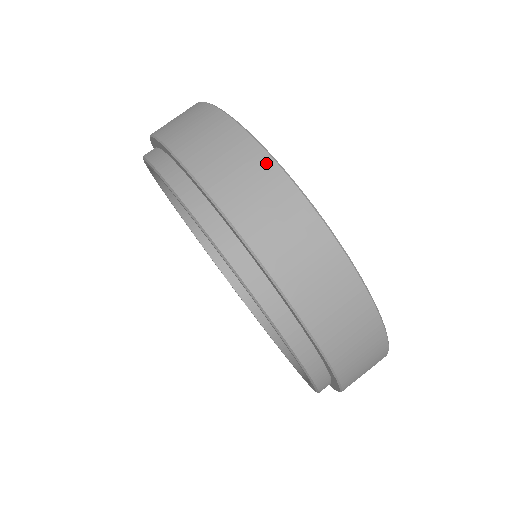
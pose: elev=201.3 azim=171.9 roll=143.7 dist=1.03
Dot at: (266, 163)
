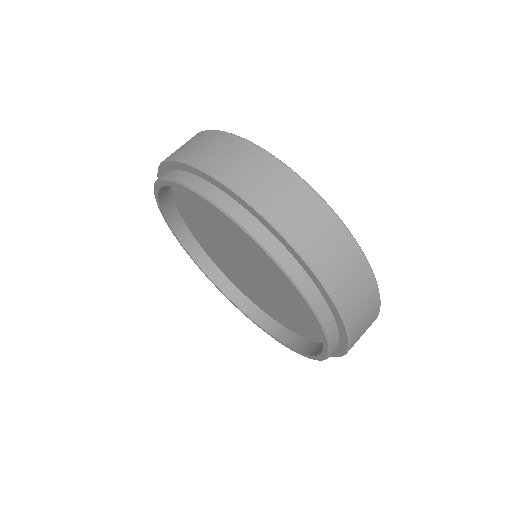
Dot at: (291, 177)
